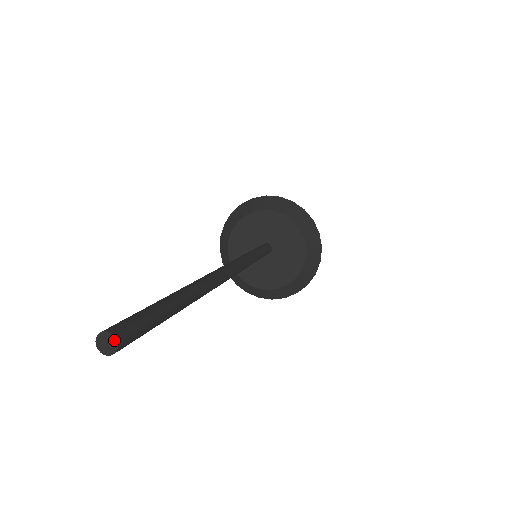
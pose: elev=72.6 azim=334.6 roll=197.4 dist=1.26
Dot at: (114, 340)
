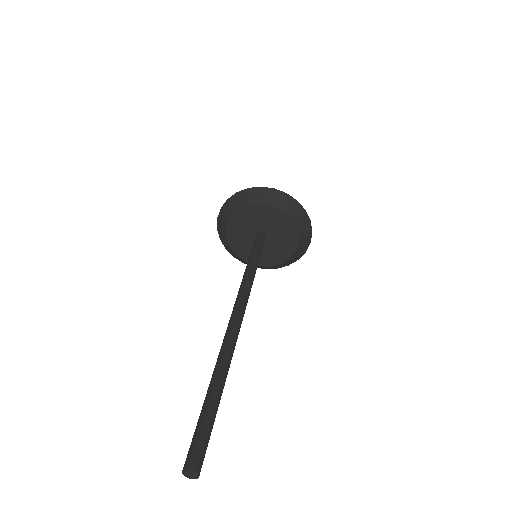
Dot at: (192, 471)
